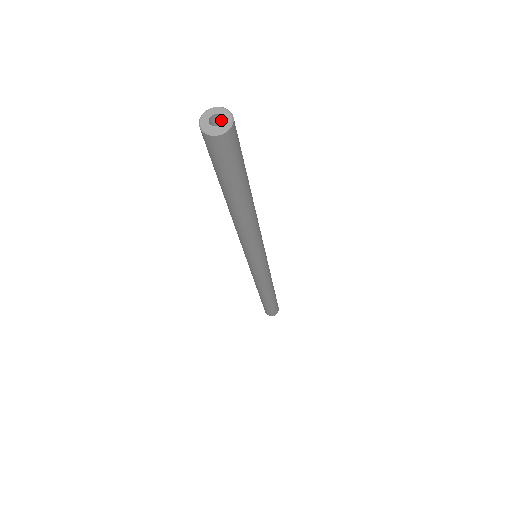
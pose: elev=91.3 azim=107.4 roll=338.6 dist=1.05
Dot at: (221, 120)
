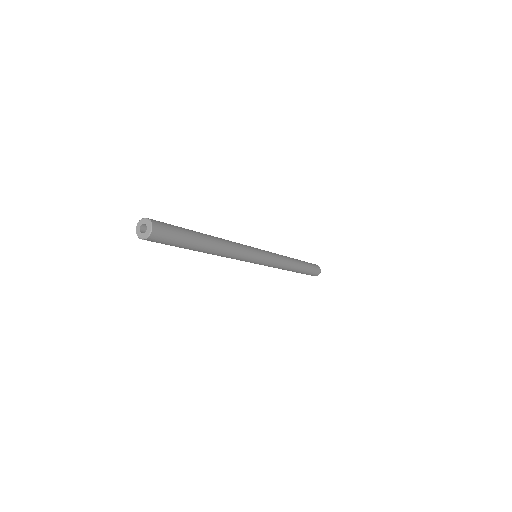
Dot at: (148, 225)
